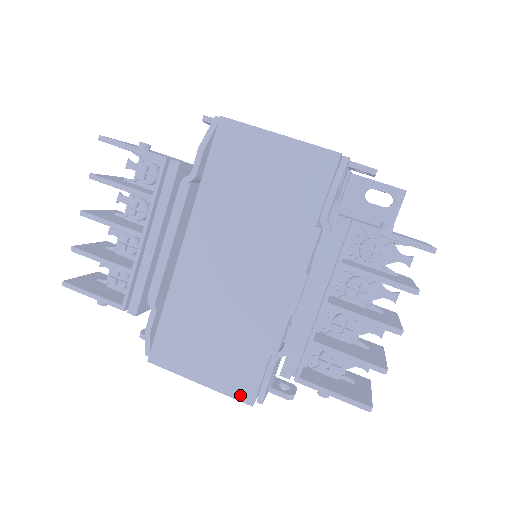
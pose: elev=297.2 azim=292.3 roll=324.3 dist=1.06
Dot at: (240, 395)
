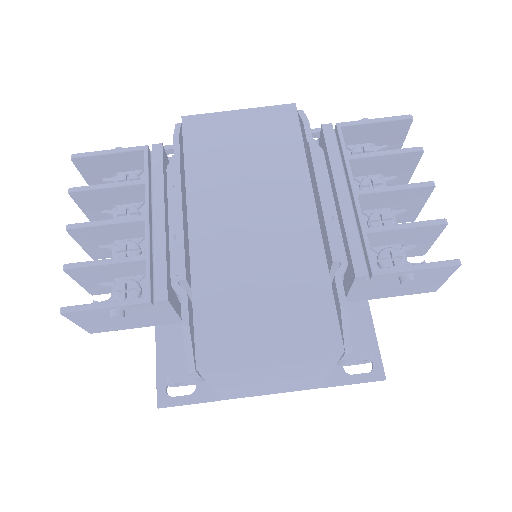
Dot at: (324, 346)
